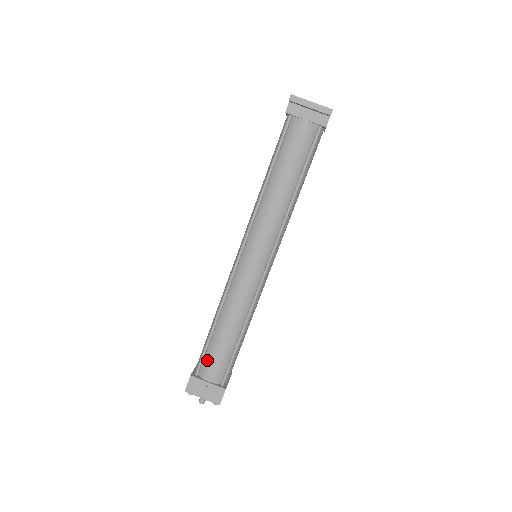
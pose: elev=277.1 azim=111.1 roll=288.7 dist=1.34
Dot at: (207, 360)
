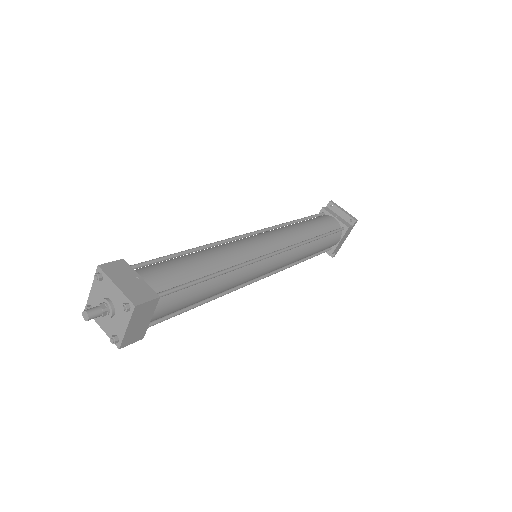
Dot at: (156, 265)
